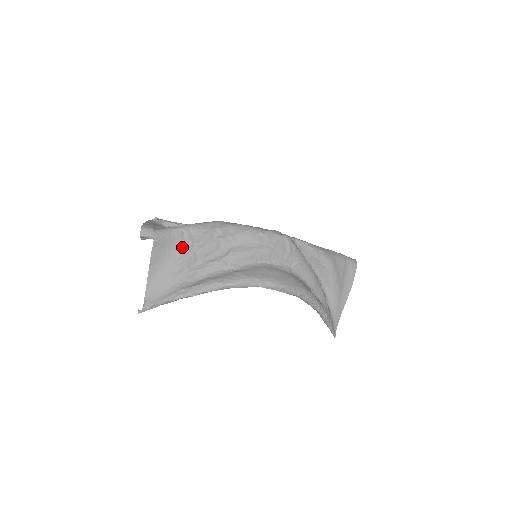
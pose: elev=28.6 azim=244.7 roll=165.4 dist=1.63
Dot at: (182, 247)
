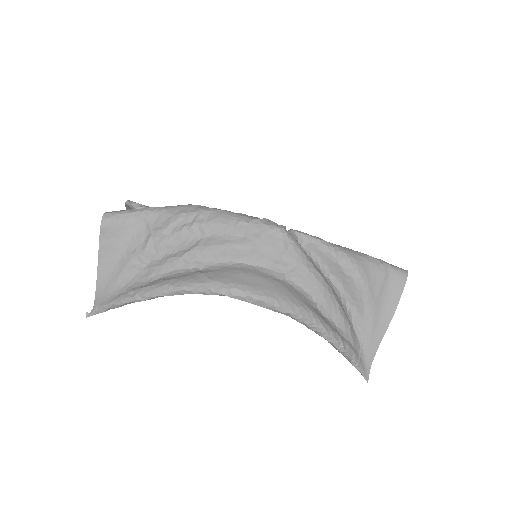
Dot at: (139, 236)
